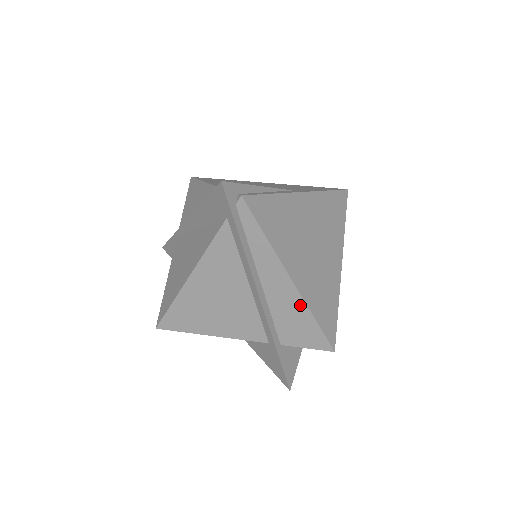
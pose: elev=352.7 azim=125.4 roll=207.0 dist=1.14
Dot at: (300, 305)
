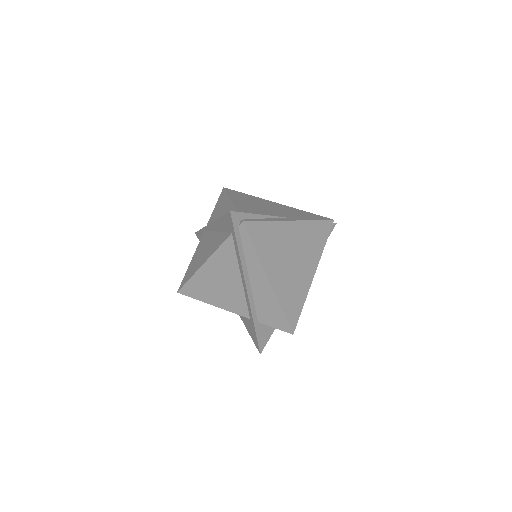
Dot at: (273, 299)
